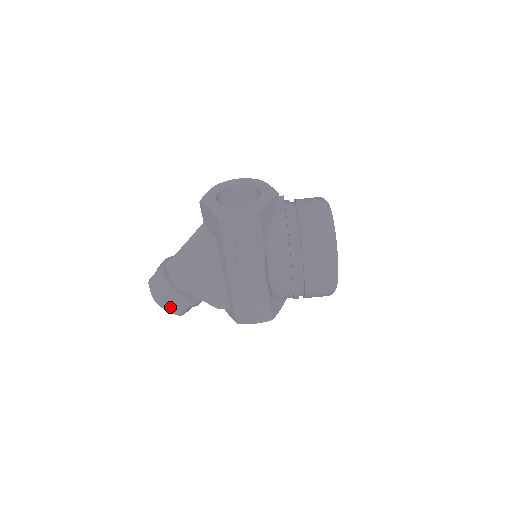
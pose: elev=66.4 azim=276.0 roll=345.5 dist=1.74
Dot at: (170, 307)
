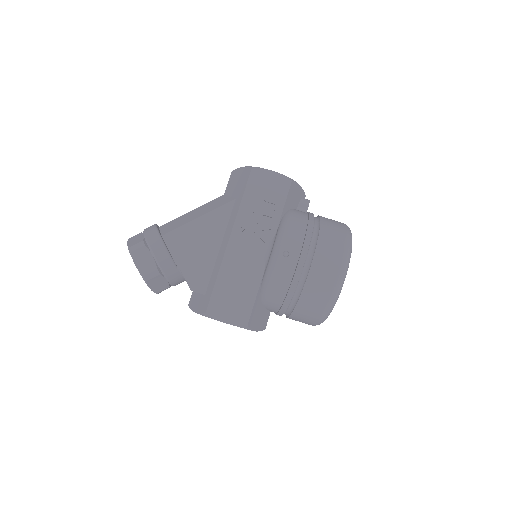
Dot at: (142, 260)
